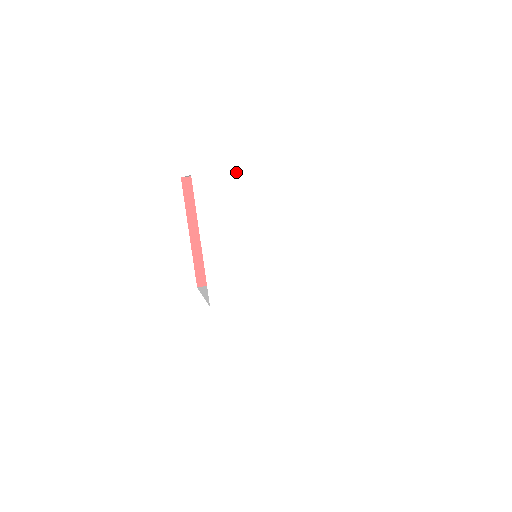
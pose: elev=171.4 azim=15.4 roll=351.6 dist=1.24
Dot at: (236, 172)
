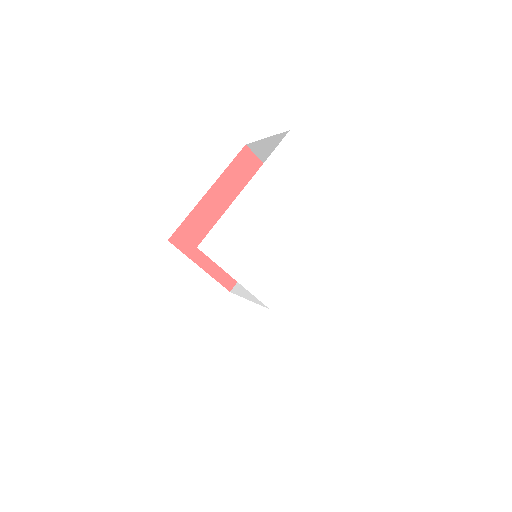
Dot at: (320, 167)
